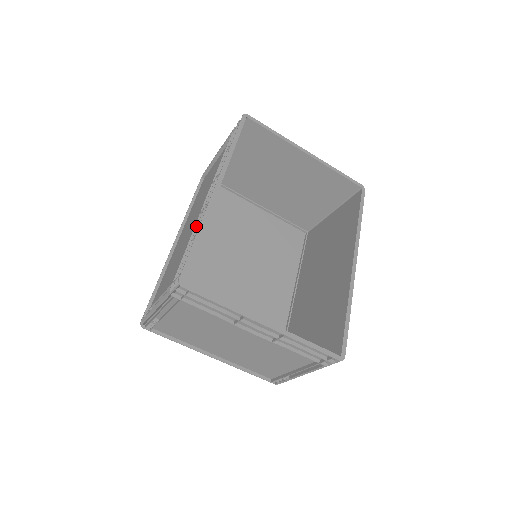
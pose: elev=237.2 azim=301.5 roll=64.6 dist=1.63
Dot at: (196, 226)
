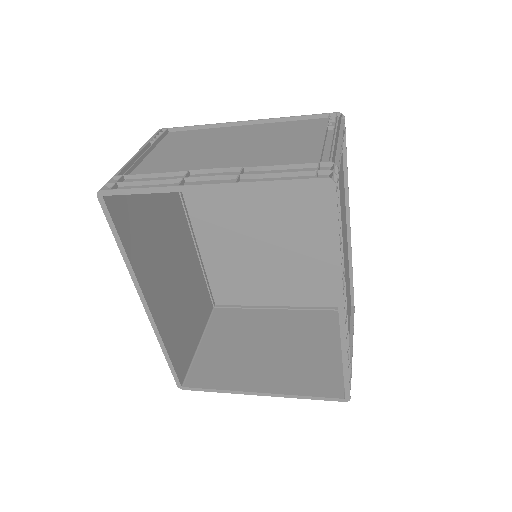
Dot at: occluded
